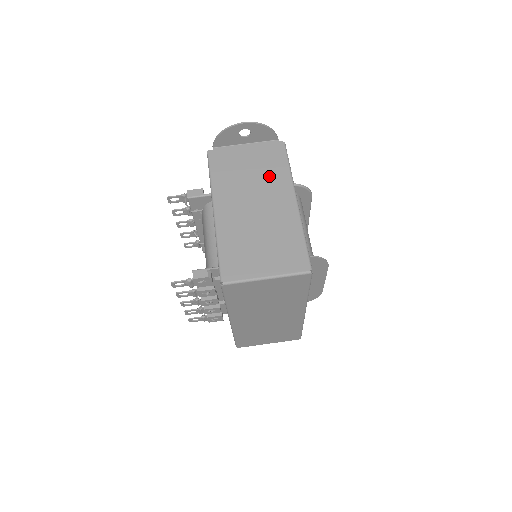
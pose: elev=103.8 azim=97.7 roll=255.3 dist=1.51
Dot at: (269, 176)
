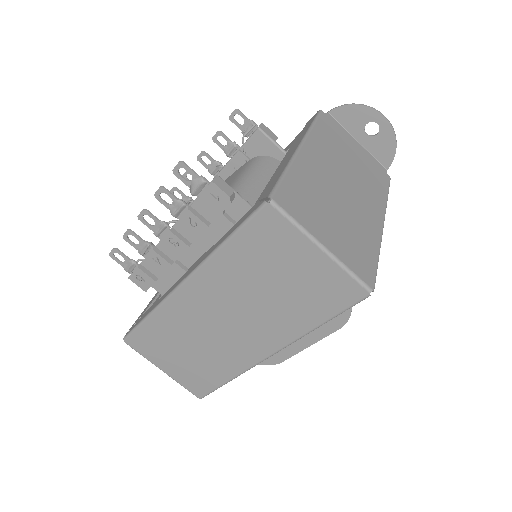
Dot at: (368, 181)
